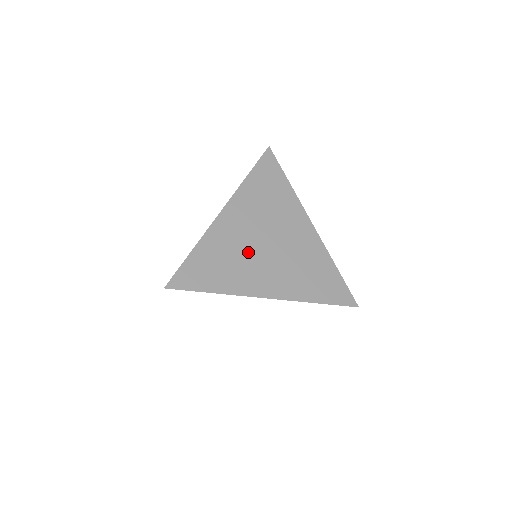
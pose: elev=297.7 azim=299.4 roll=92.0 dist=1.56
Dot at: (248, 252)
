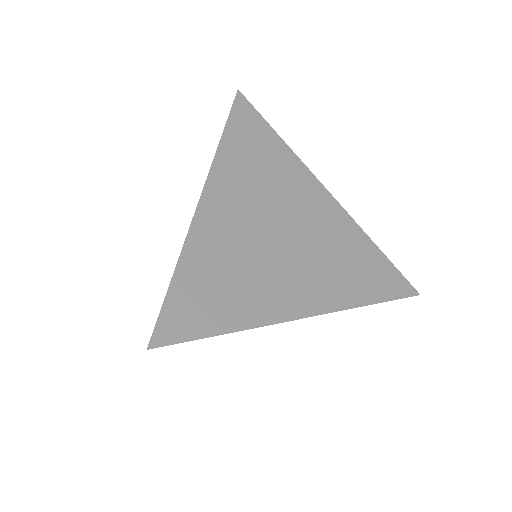
Dot at: (258, 253)
